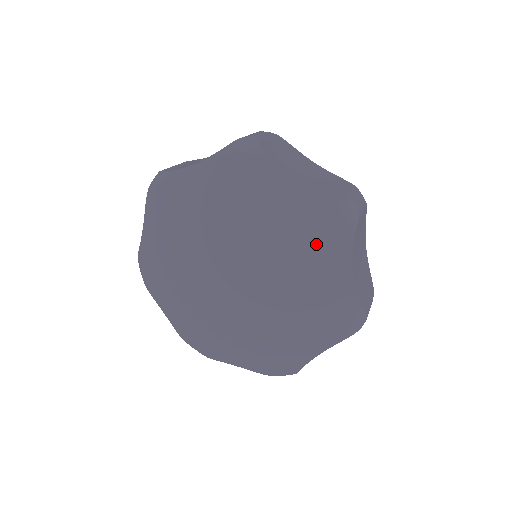
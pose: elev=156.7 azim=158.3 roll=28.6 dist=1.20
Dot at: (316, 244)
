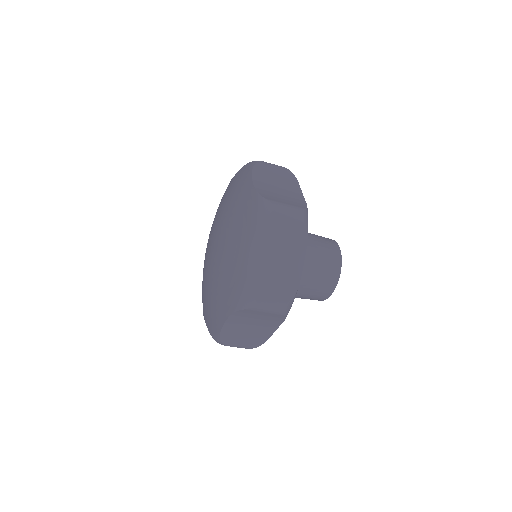
Dot at: (242, 226)
